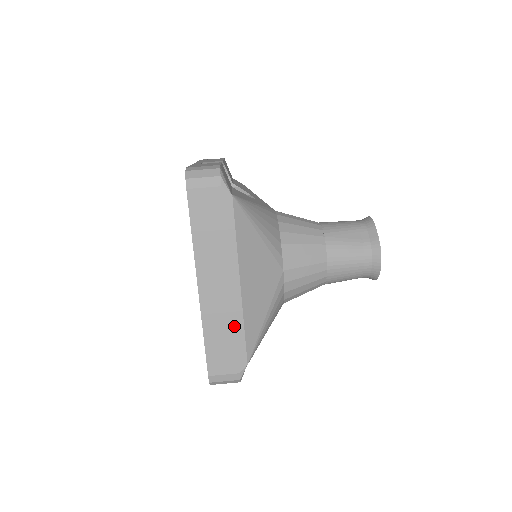
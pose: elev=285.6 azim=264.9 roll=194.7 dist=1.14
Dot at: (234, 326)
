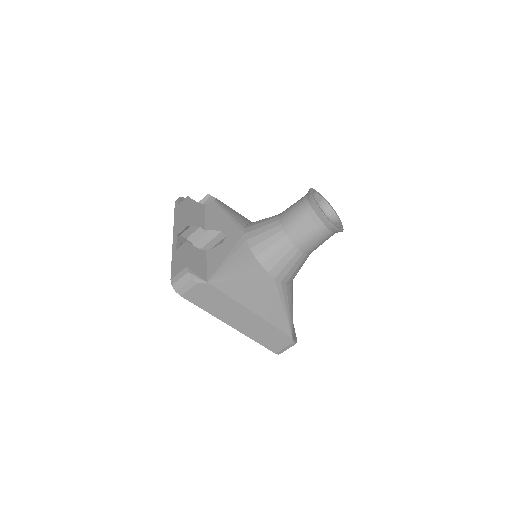
Dot at: (268, 329)
